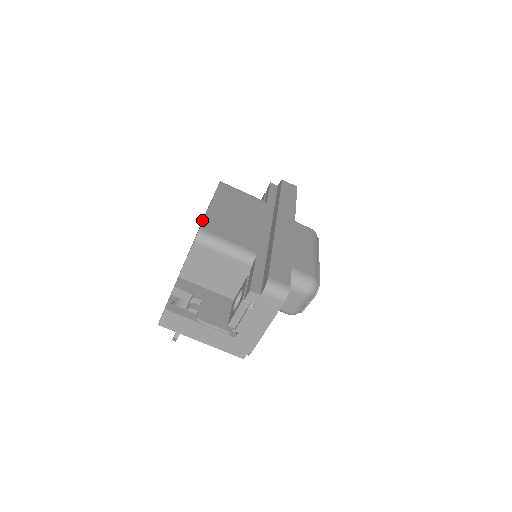
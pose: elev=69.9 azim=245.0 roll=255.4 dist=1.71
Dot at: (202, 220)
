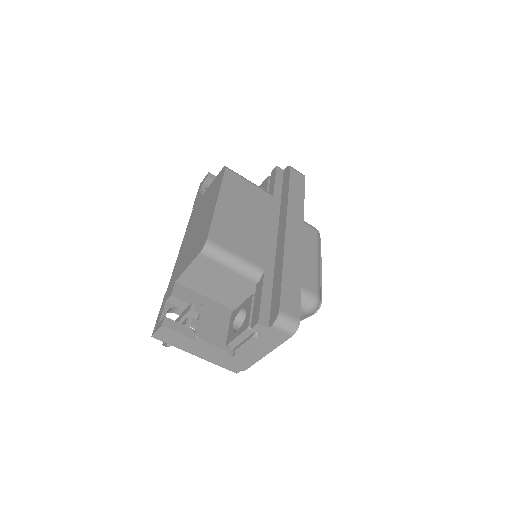
Dot at: (198, 199)
